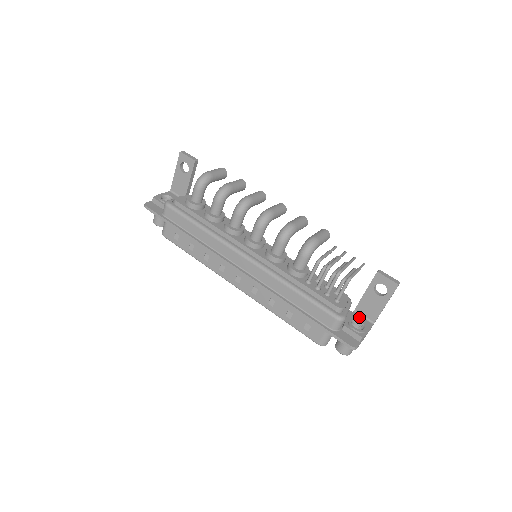
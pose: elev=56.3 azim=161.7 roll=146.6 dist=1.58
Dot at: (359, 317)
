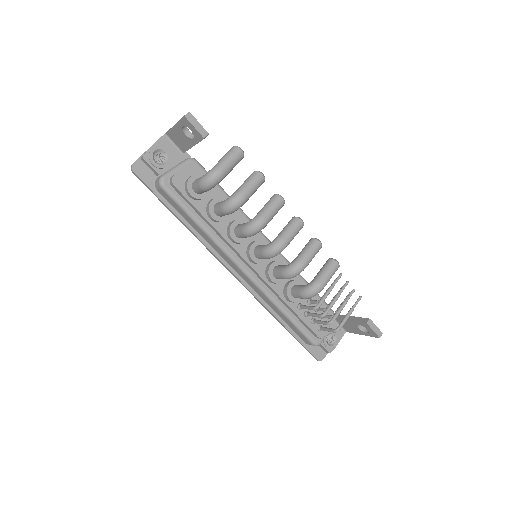
Dot at: (336, 326)
